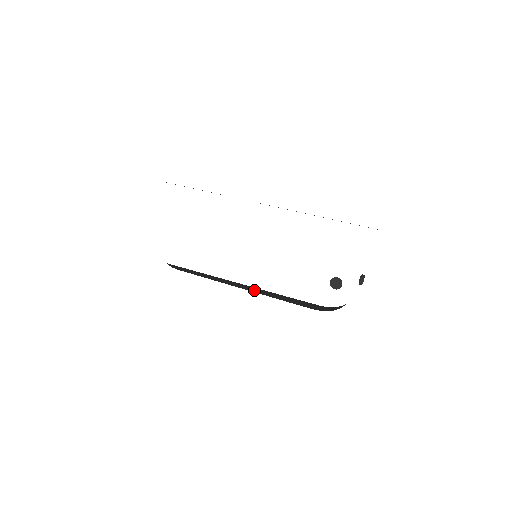
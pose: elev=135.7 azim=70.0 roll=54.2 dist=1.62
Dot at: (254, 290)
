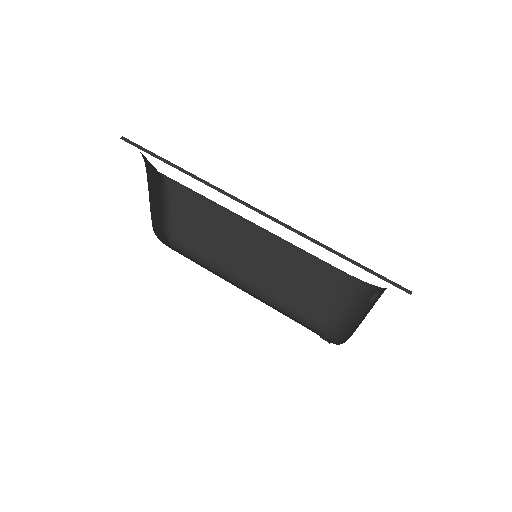
Dot at: (260, 267)
